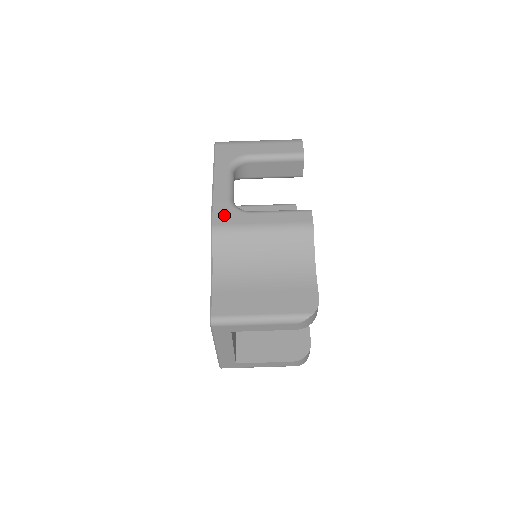
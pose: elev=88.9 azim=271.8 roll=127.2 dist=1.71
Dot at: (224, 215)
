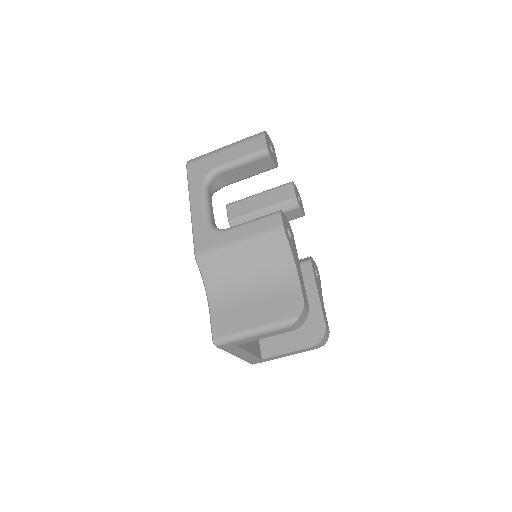
Dot at: (204, 240)
